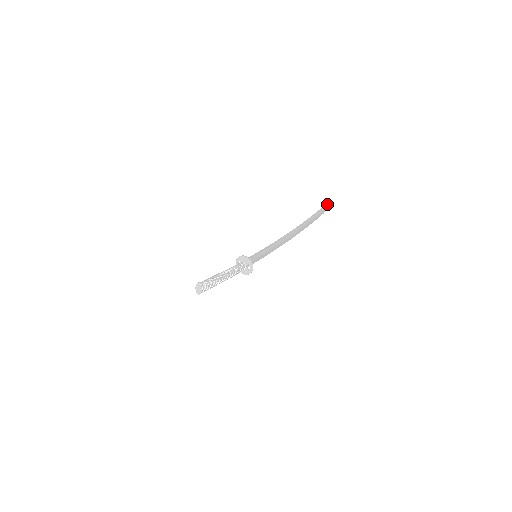
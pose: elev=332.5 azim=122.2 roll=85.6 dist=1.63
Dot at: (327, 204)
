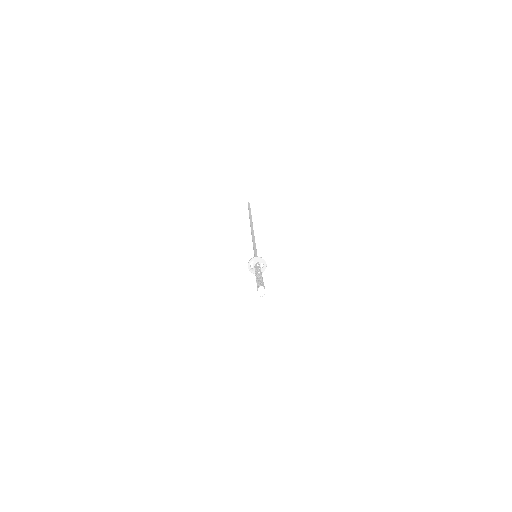
Dot at: (249, 204)
